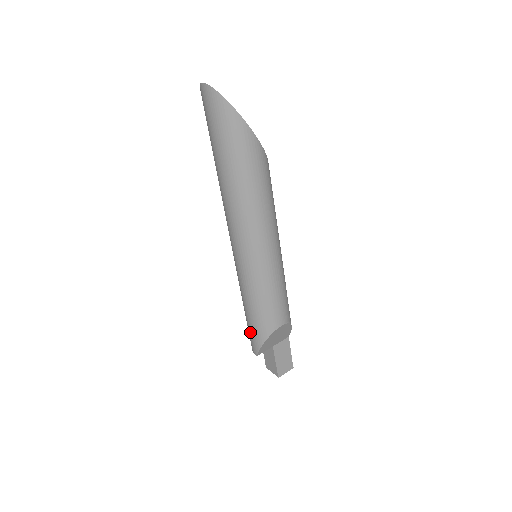
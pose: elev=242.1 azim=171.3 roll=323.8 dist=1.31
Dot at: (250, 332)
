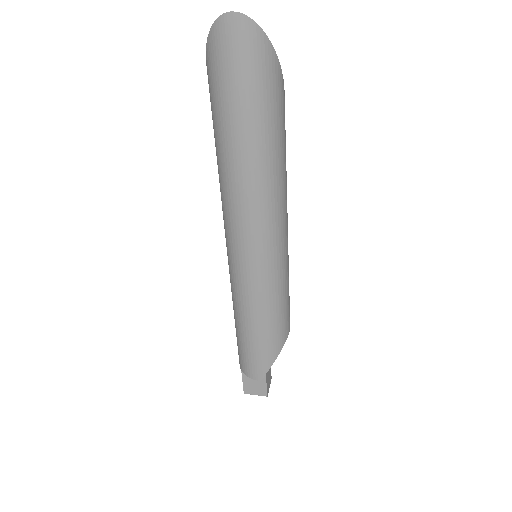
Dot at: (255, 354)
